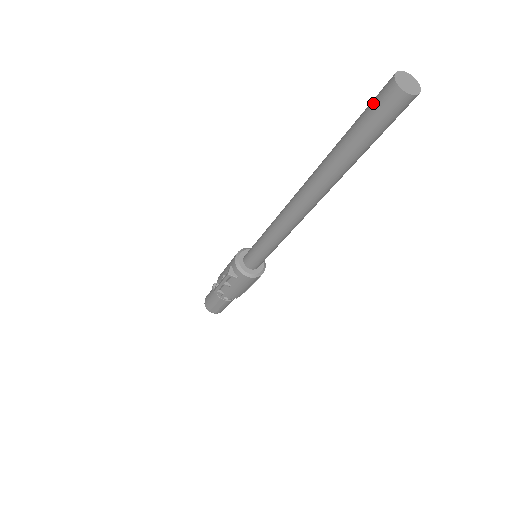
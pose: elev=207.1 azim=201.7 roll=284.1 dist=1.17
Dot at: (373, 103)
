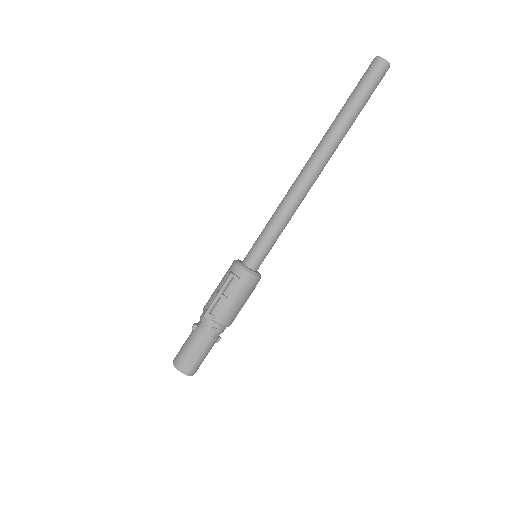
Dot at: (365, 74)
